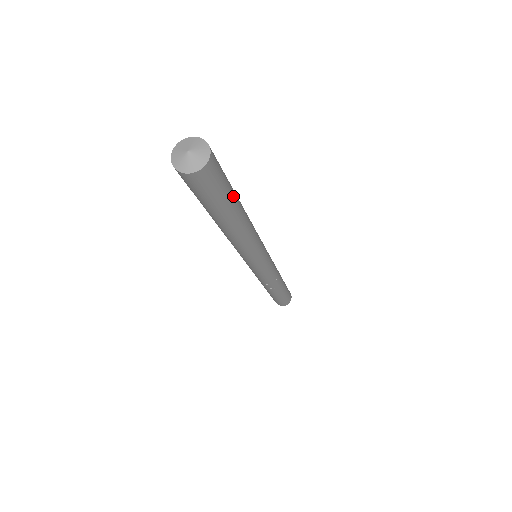
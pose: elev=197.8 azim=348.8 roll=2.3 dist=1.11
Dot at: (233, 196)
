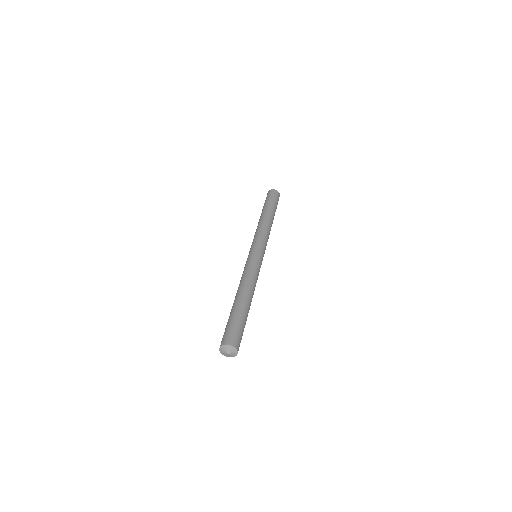
Dot at: occluded
